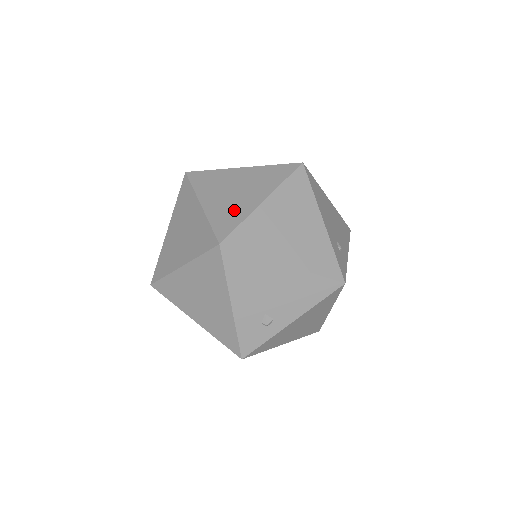
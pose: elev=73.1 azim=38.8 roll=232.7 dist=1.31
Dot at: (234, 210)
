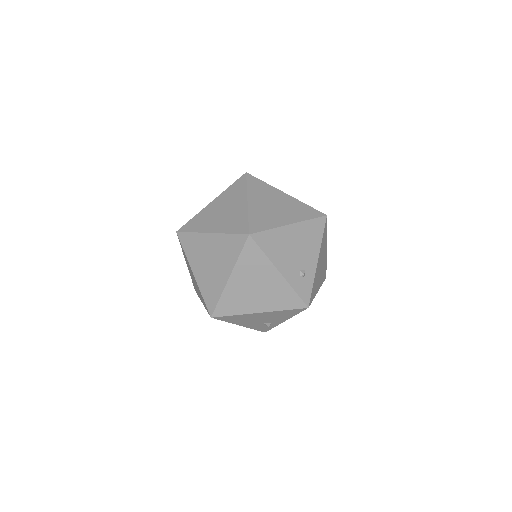
Dot at: (213, 285)
